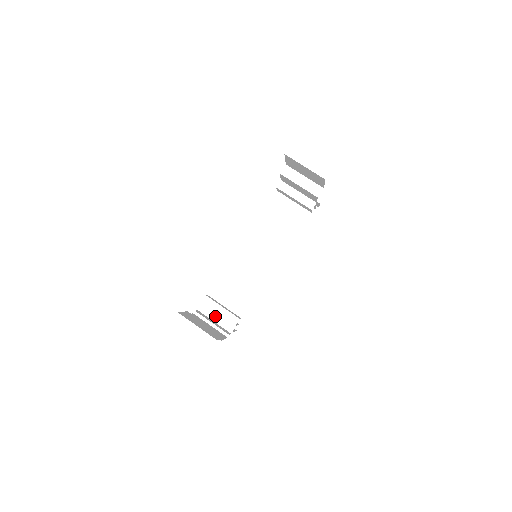
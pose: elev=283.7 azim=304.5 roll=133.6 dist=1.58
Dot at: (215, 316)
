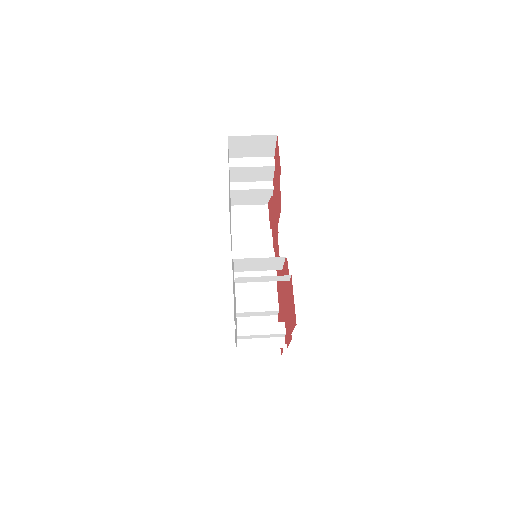
Dot at: (257, 342)
